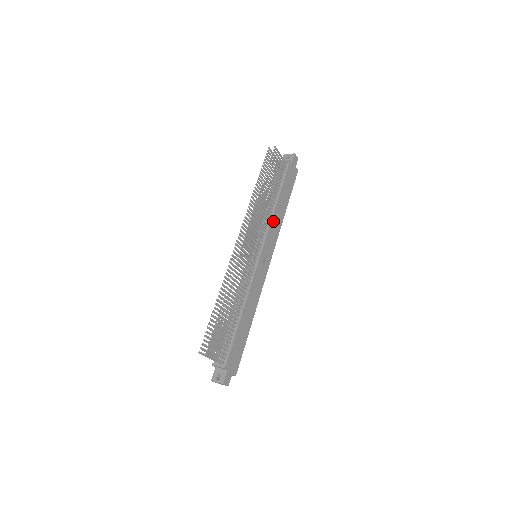
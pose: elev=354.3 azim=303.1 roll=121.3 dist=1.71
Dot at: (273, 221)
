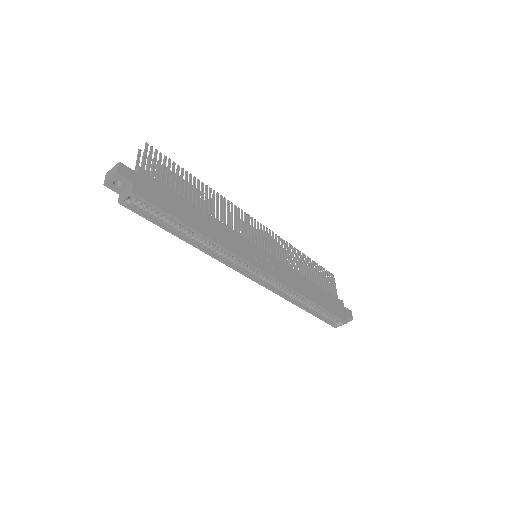
Dot at: (295, 274)
